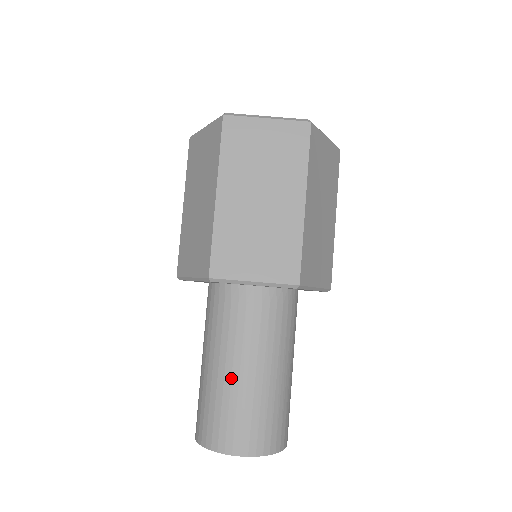
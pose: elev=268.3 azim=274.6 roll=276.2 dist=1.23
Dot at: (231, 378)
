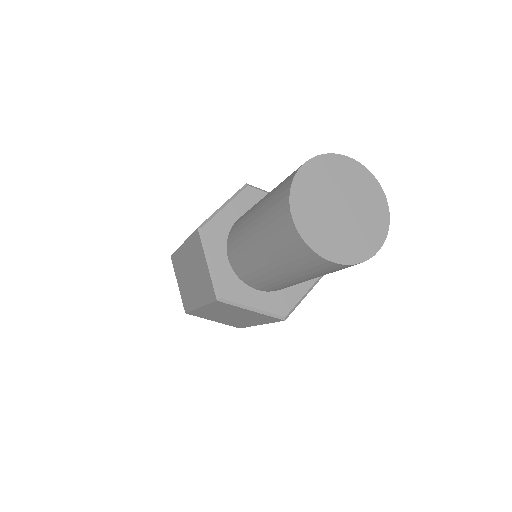
Dot at: (261, 204)
